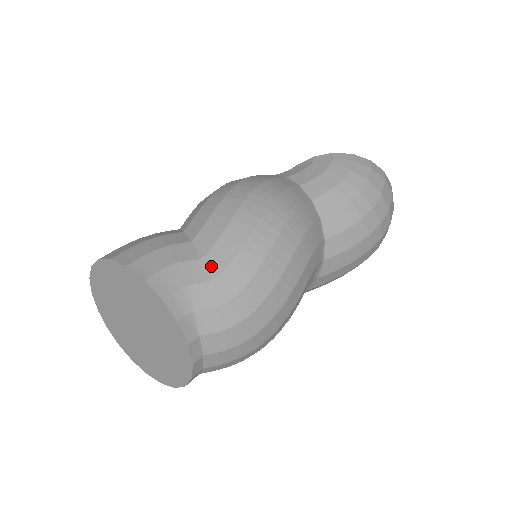
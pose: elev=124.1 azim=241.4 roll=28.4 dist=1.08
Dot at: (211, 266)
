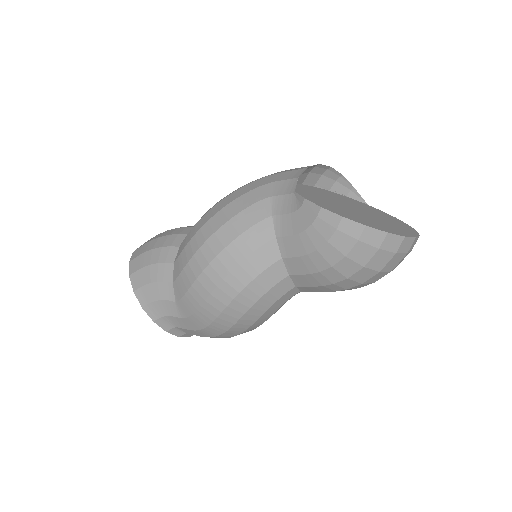
Dot at: (181, 310)
